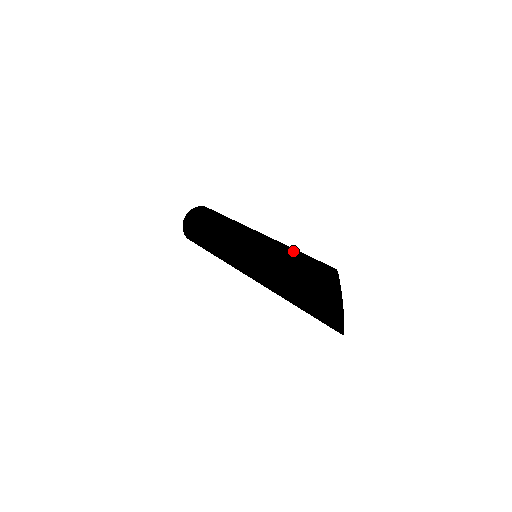
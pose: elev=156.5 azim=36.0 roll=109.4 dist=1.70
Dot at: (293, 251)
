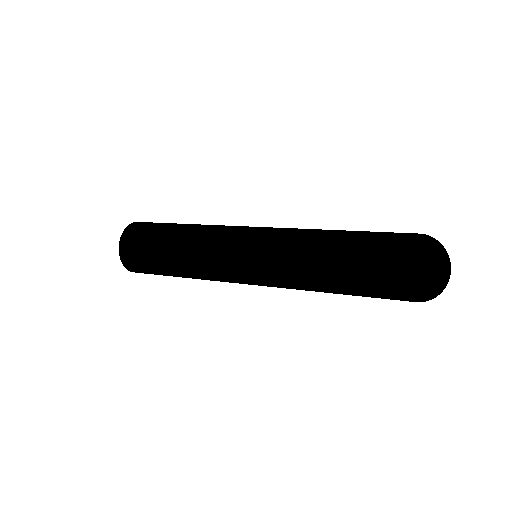
Dot at: occluded
